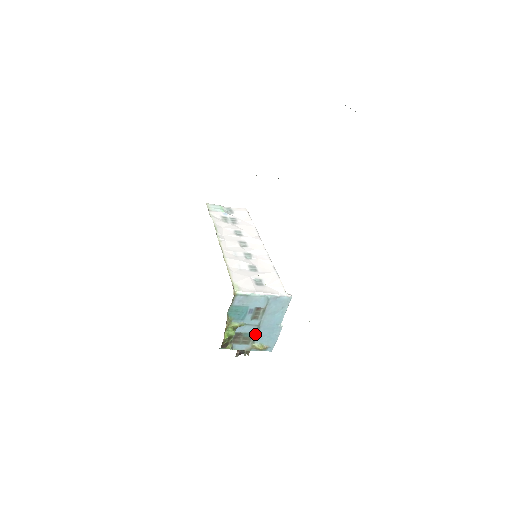
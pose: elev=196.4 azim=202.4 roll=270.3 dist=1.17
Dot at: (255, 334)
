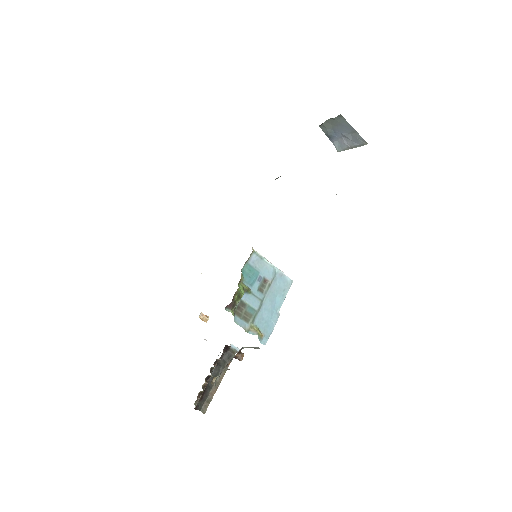
Dot at: (256, 312)
